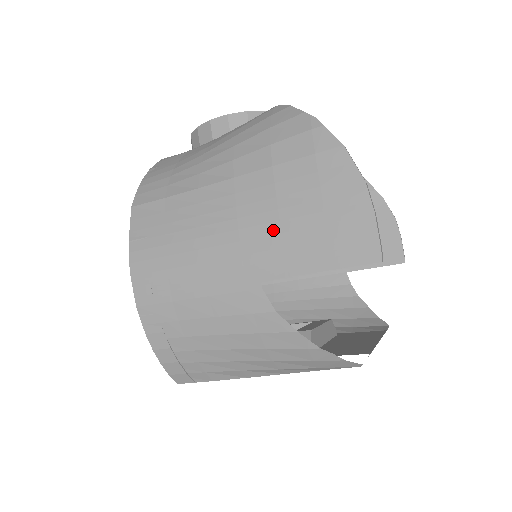
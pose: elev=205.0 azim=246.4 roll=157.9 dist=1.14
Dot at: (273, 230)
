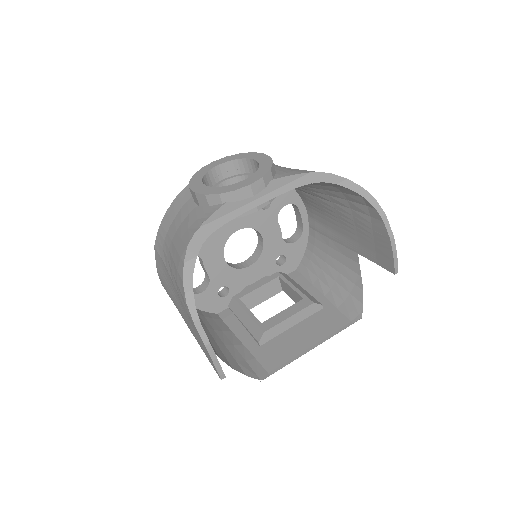
Dot at: (189, 324)
